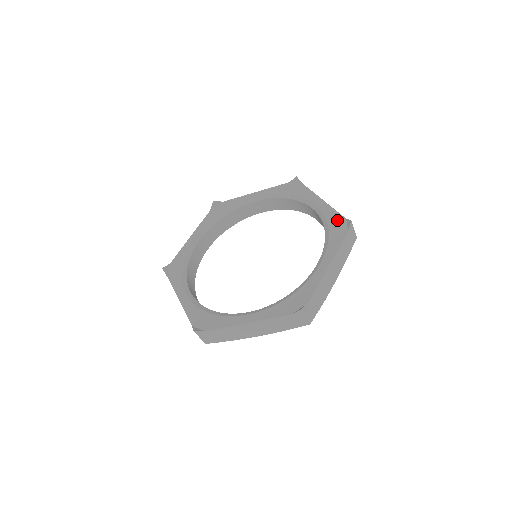
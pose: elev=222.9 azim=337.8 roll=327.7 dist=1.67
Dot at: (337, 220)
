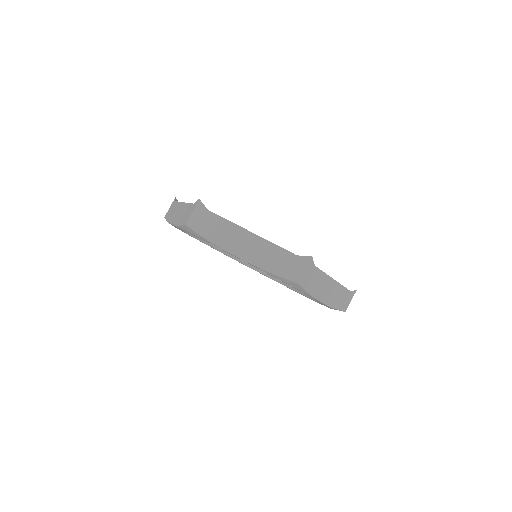
Dot at: occluded
